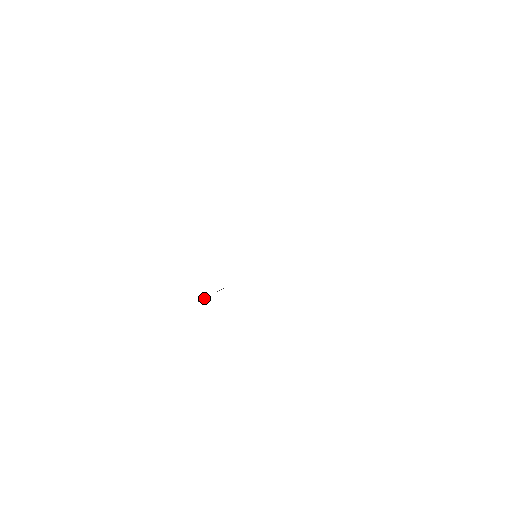
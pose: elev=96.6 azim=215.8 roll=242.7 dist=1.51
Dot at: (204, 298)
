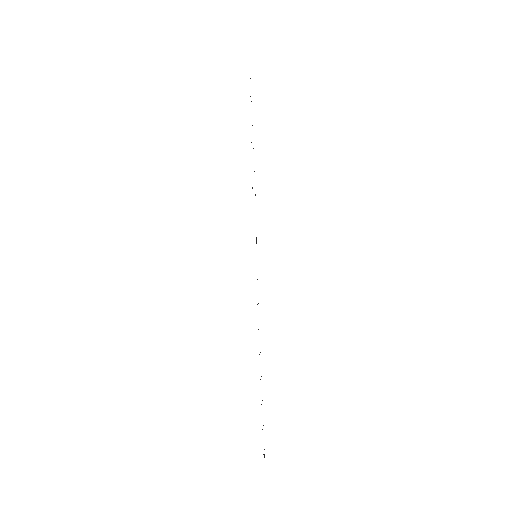
Dot at: occluded
